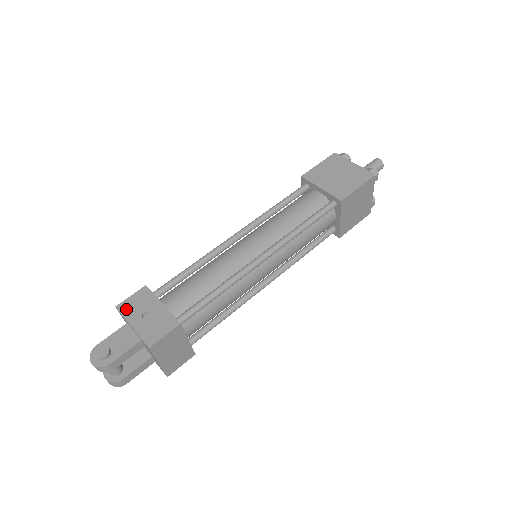
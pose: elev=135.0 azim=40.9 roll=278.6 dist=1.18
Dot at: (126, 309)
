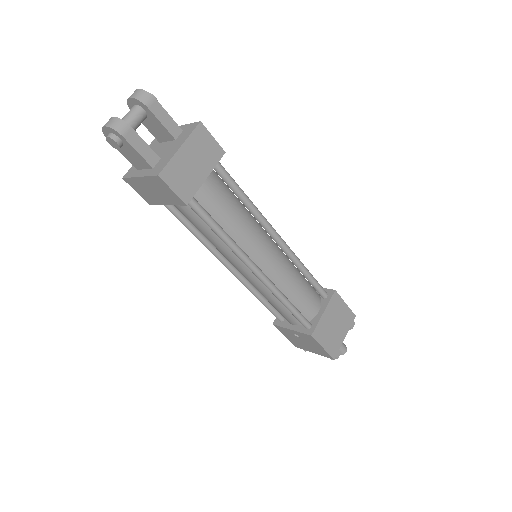
Dot at: occluded
